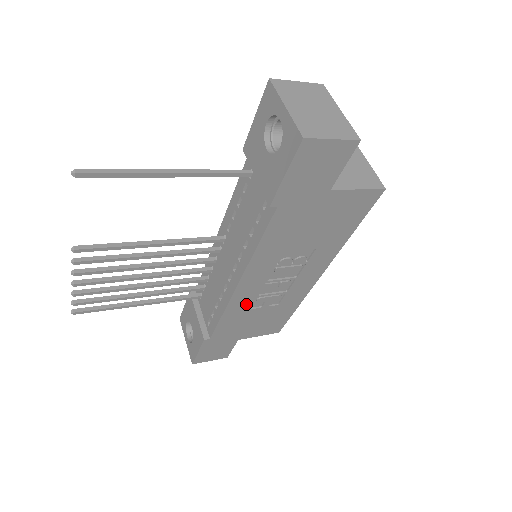
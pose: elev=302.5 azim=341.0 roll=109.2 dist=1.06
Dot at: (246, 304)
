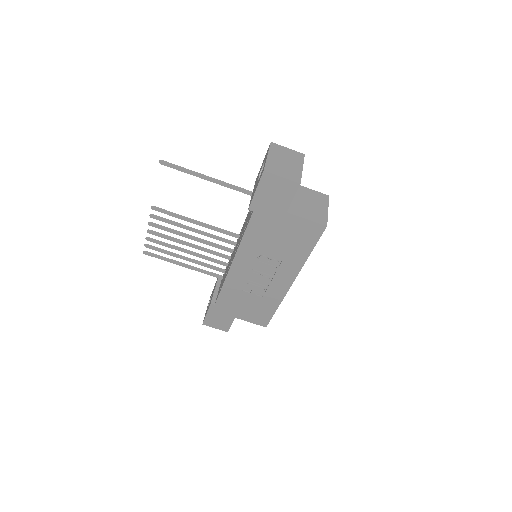
Dot at: (239, 284)
